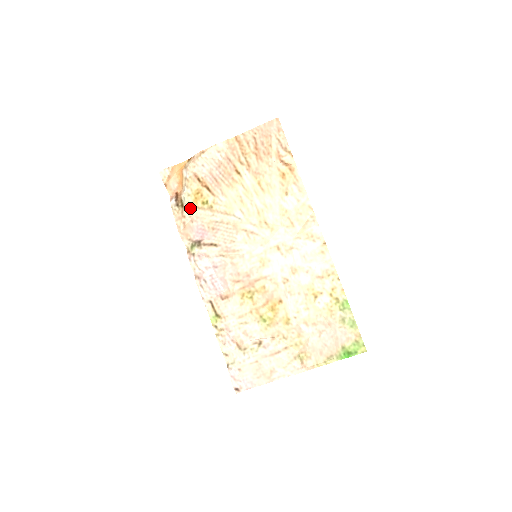
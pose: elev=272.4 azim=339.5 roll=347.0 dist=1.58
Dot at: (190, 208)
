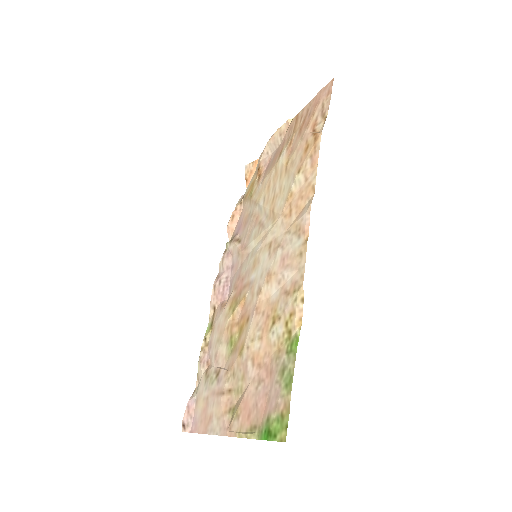
Dot at: (244, 200)
